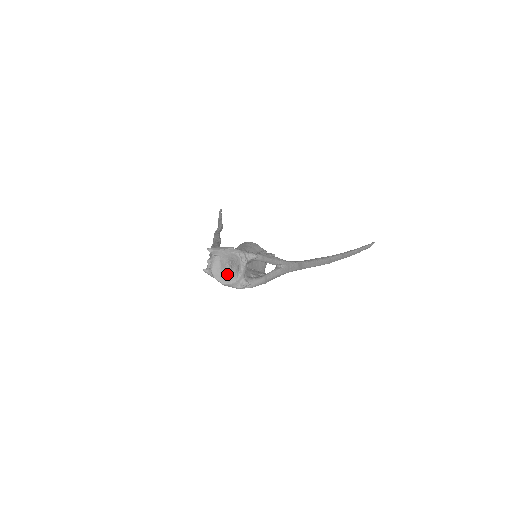
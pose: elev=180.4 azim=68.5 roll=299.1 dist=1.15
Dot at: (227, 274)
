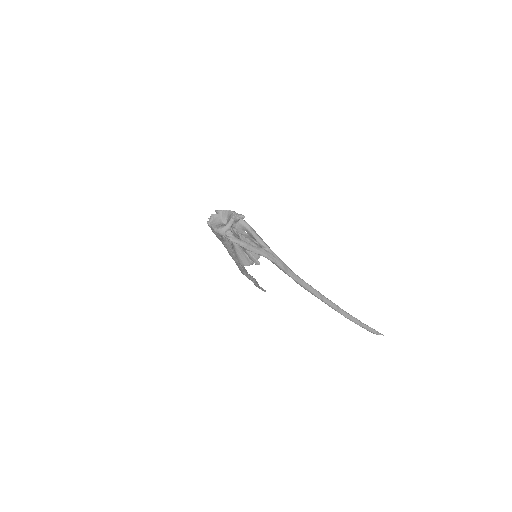
Dot at: (220, 225)
